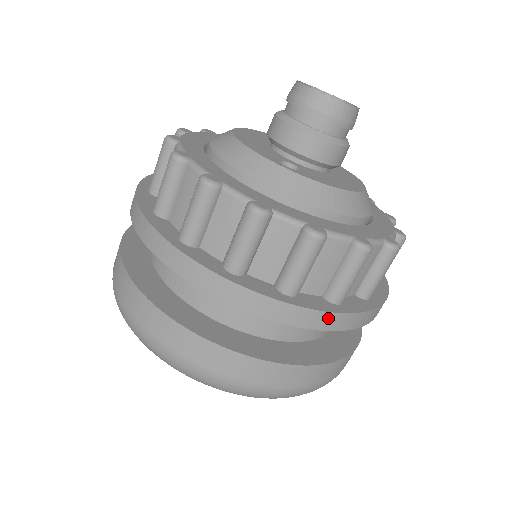
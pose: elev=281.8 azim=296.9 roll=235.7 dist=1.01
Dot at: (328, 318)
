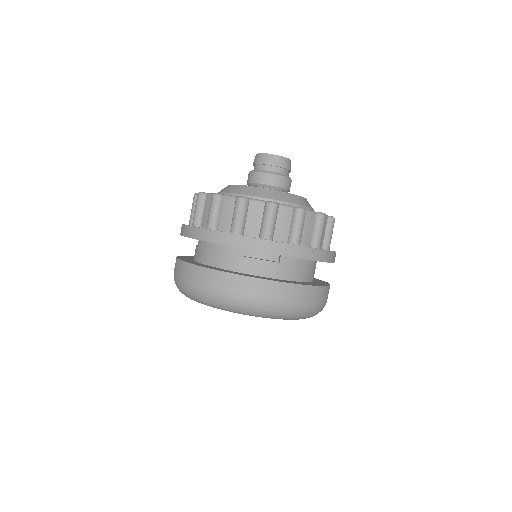
Dot at: (318, 253)
